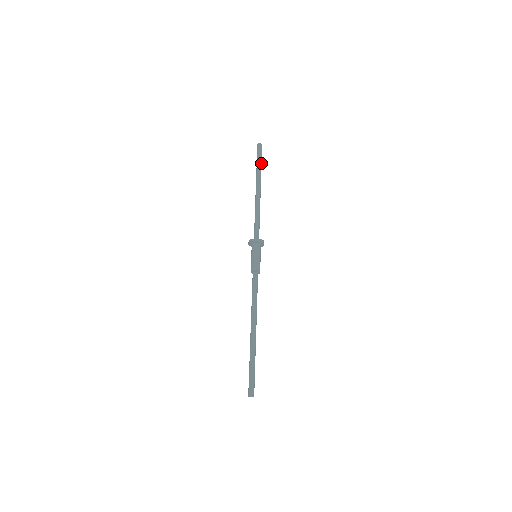
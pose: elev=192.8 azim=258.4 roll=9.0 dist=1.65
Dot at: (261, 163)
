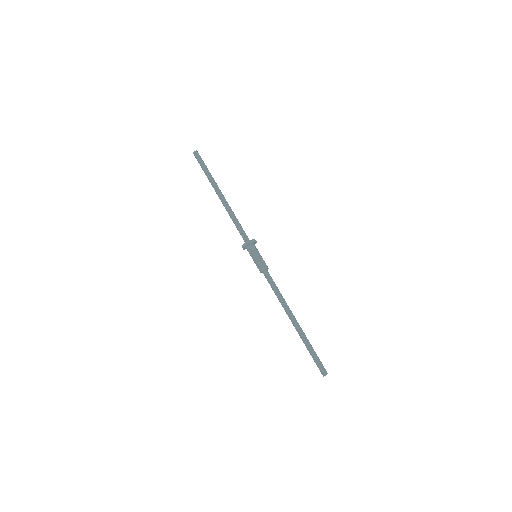
Dot at: (208, 170)
